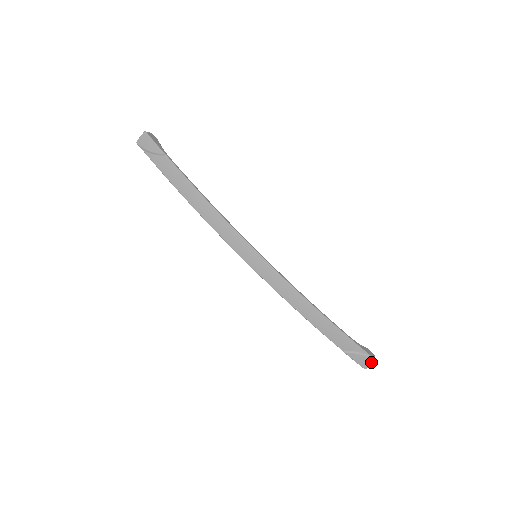
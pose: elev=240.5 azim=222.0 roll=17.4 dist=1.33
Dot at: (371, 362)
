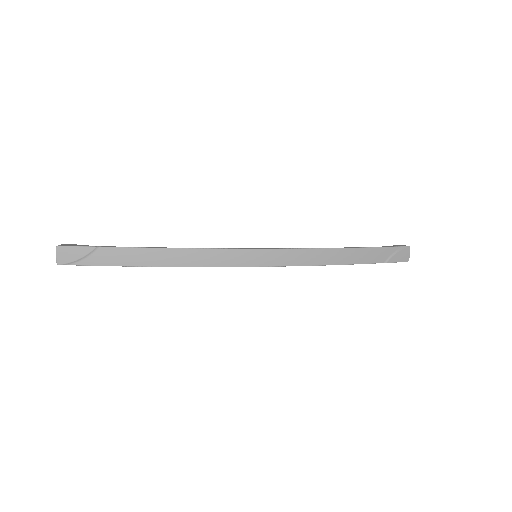
Dot at: (408, 251)
